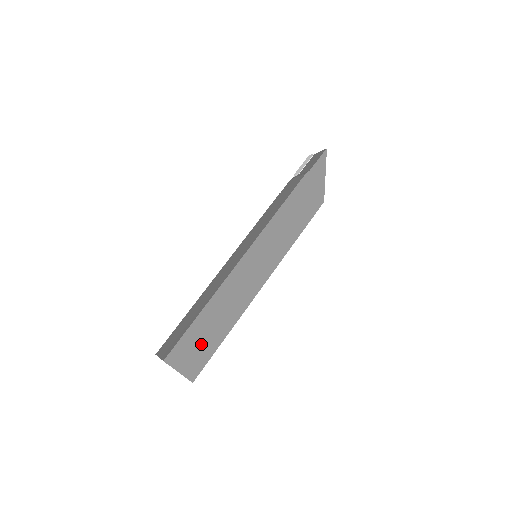
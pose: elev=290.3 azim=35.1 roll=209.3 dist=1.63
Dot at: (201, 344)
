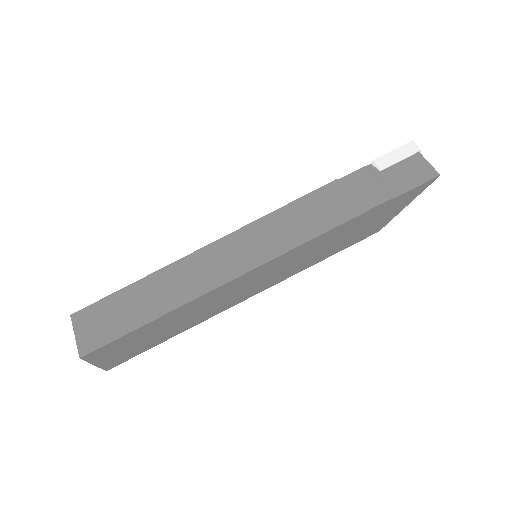
Dot at: (135, 345)
